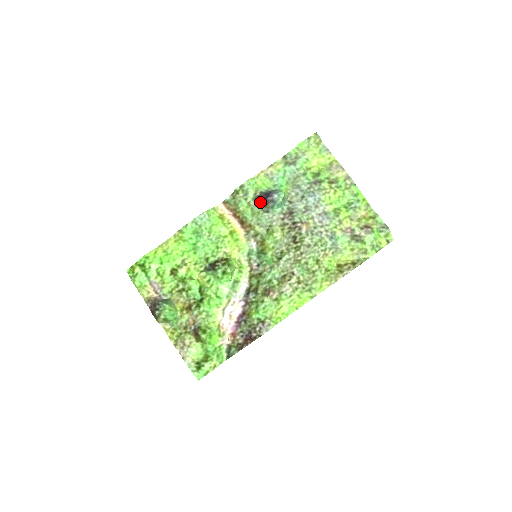
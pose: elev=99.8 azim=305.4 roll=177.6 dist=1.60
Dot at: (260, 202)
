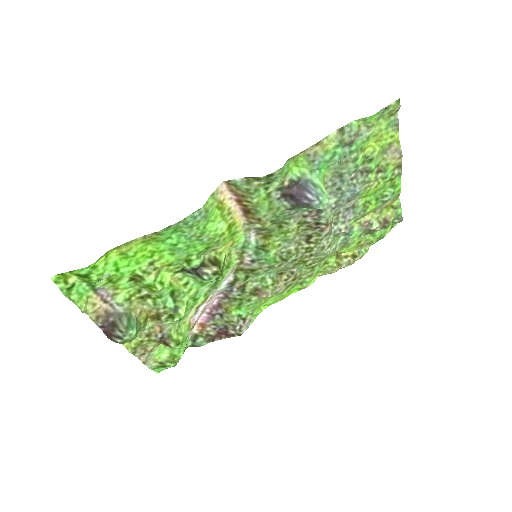
Dot at: (286, 196)
